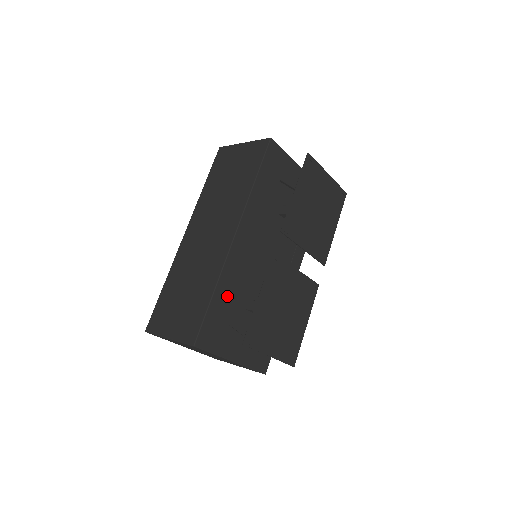
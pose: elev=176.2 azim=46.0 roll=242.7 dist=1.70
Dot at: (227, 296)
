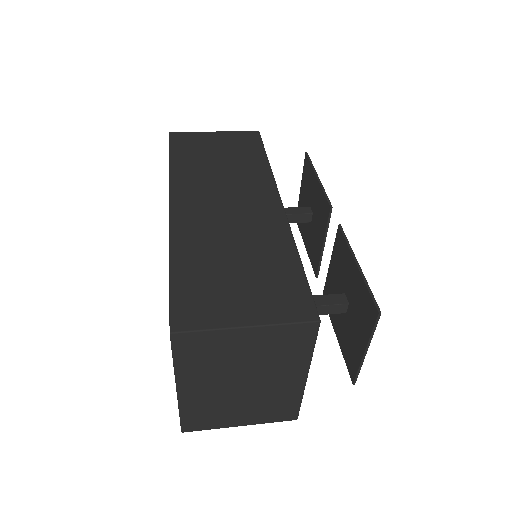
Dot at: occluded
